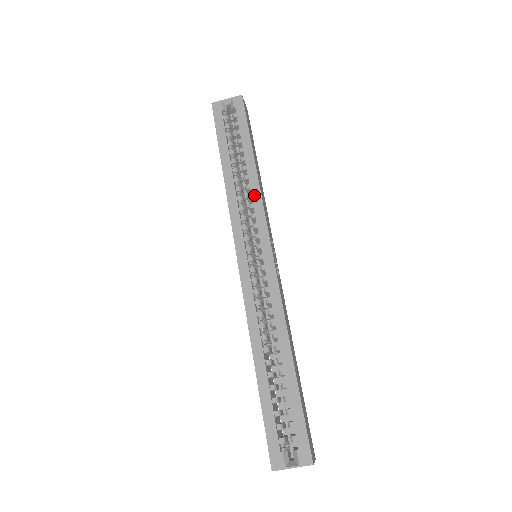
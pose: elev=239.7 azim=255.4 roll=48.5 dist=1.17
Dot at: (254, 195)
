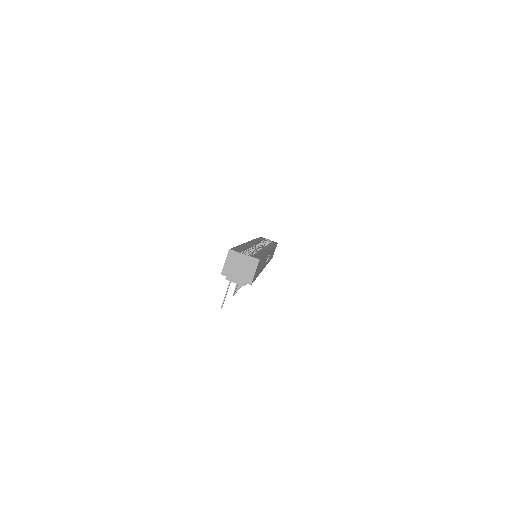
Dot at: occluded
